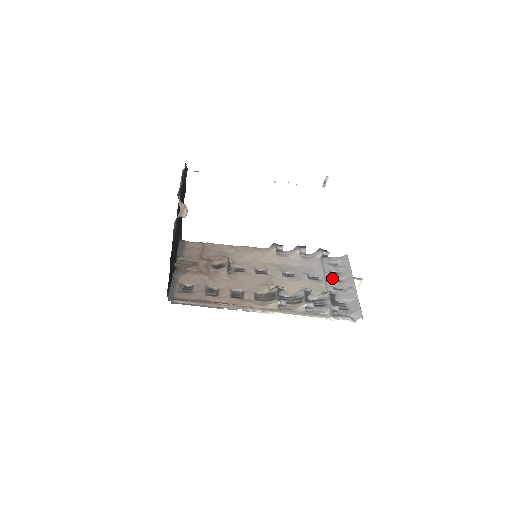
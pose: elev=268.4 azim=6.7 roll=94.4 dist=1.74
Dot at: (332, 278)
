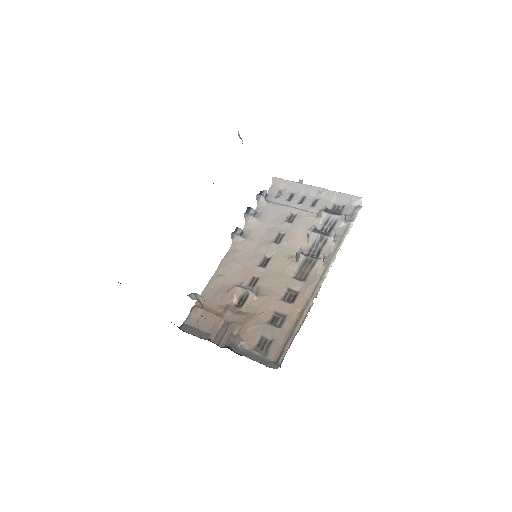
Dot at: (298, 203)
